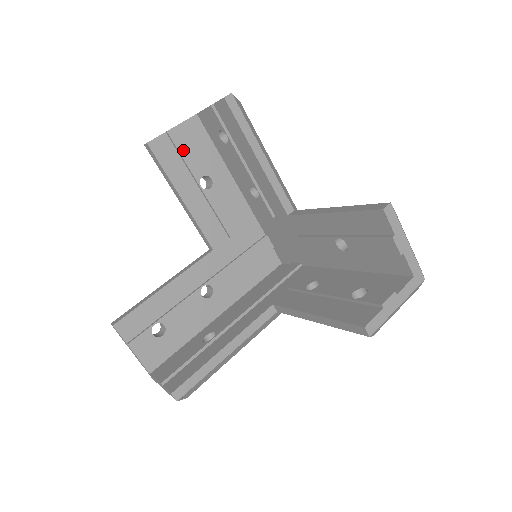
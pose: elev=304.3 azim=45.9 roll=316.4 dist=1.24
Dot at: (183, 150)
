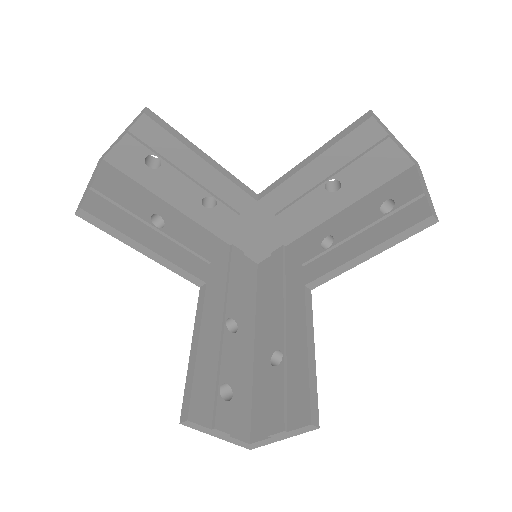
Dot at: (117, 199)
